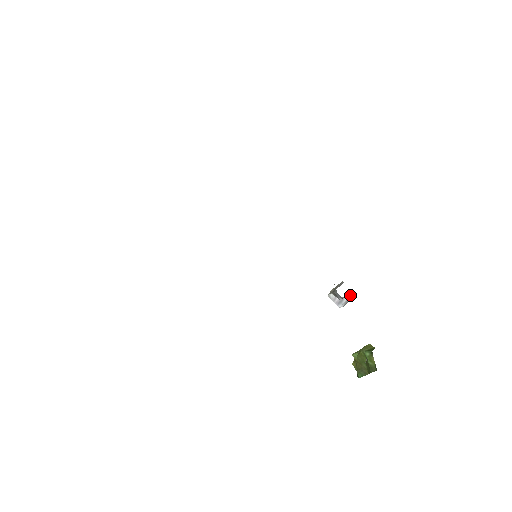
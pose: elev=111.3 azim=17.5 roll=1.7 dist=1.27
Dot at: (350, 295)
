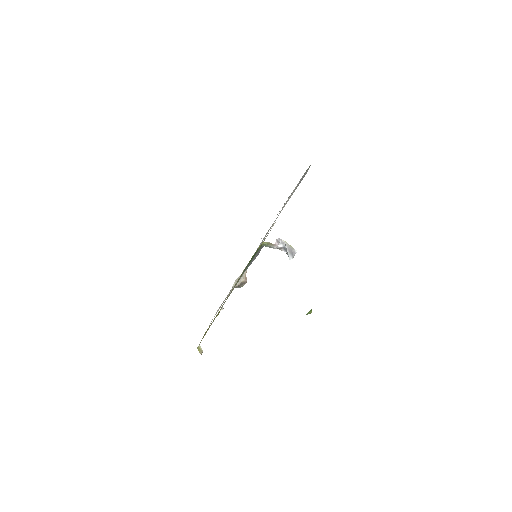
Dot at: (287, 243)
